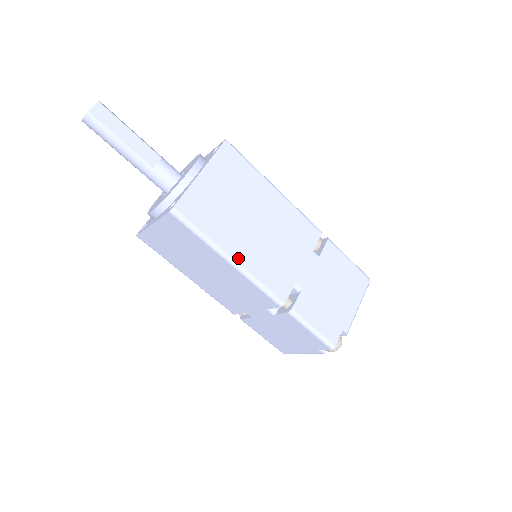
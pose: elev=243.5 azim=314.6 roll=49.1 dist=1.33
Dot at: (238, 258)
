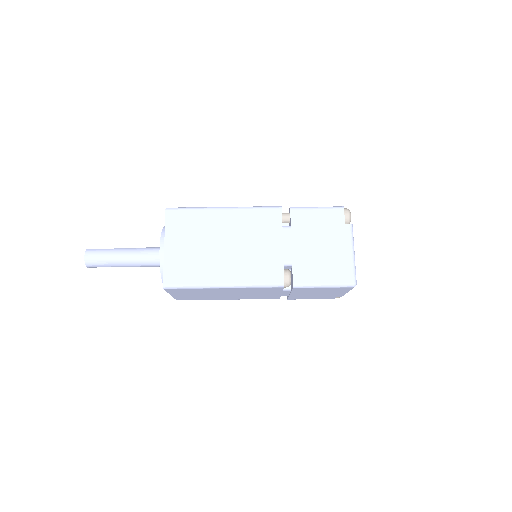
Dot at: occluded
